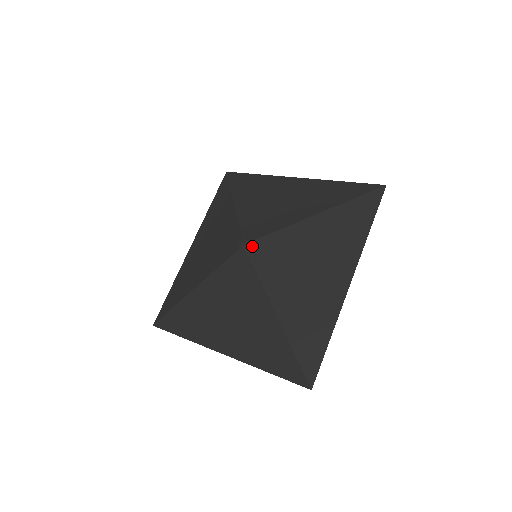
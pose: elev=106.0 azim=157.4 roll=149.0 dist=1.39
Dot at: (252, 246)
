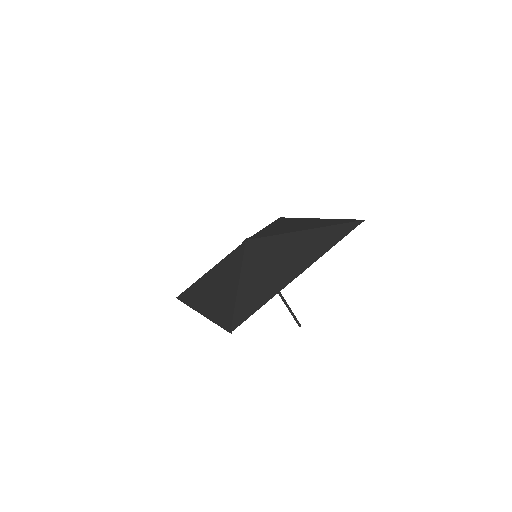
Dot at: (251, 241)
